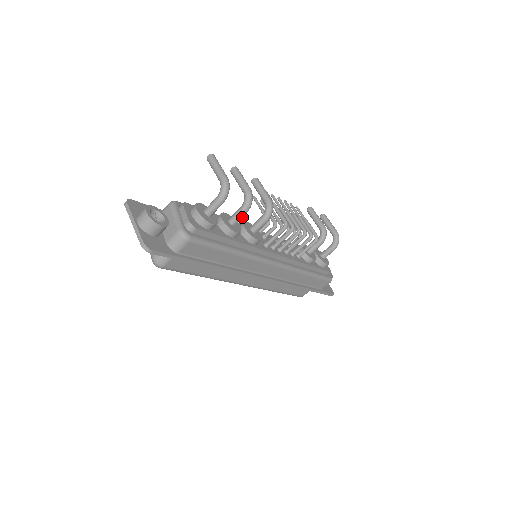
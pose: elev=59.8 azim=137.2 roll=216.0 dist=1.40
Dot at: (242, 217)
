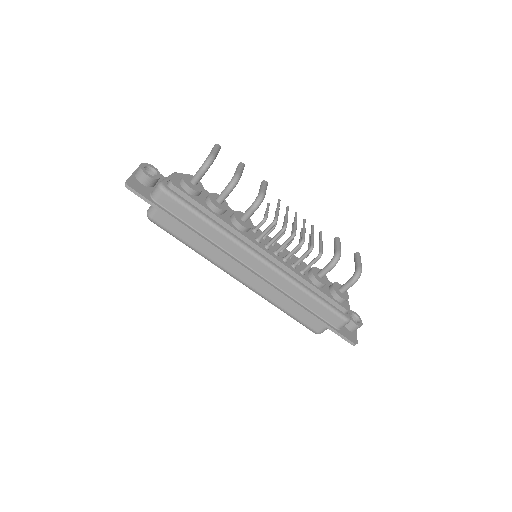
Dot at: (226, 196)
